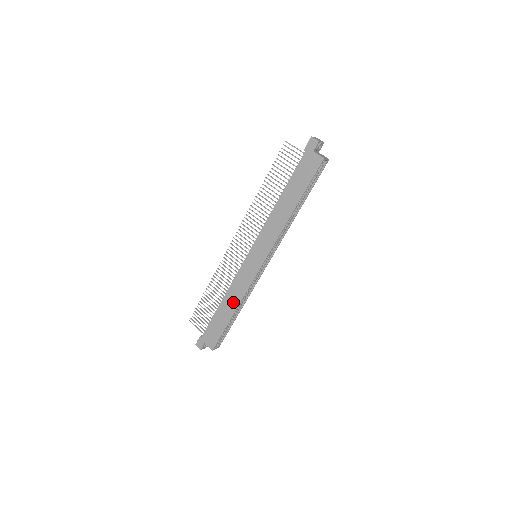
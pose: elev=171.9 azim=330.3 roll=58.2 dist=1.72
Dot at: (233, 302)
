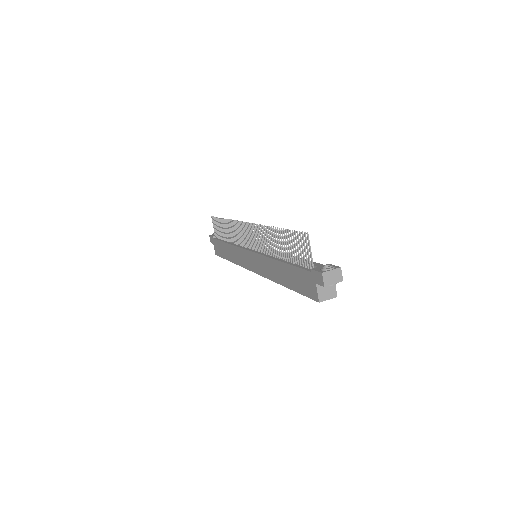
Dot at: (231, 256)
